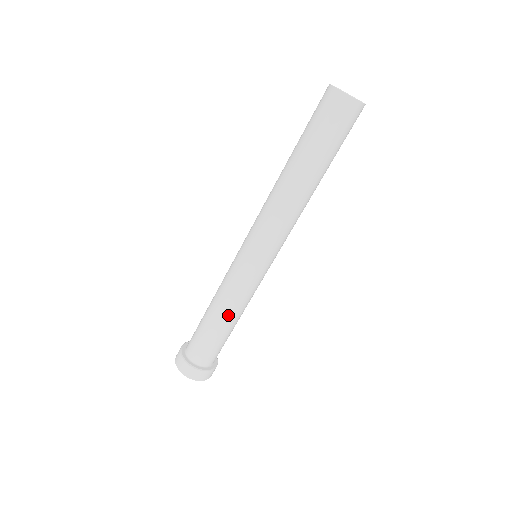
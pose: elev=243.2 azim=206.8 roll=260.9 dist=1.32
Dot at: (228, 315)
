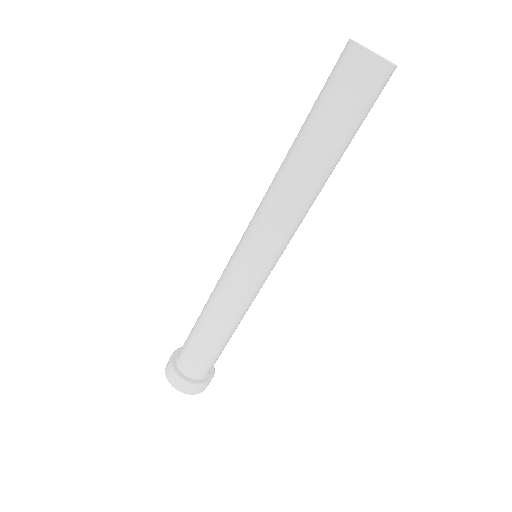
Dot at: (211, 317)
